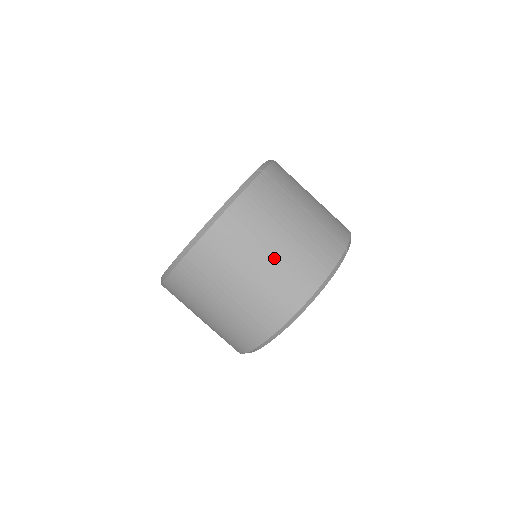
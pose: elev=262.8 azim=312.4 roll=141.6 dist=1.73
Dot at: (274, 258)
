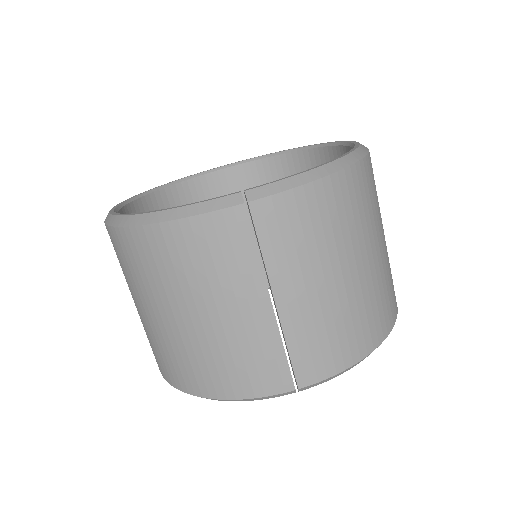
Dot at: (173, 326)
